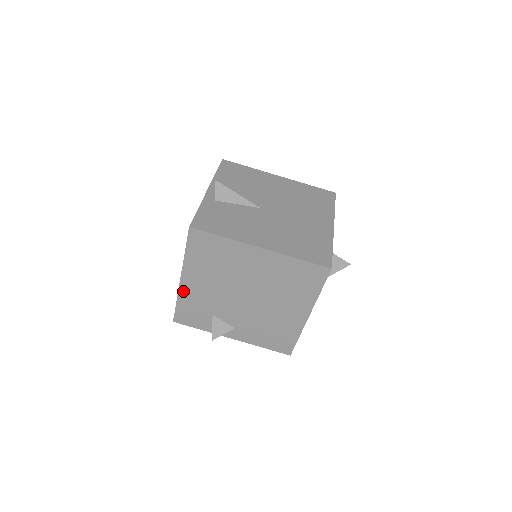
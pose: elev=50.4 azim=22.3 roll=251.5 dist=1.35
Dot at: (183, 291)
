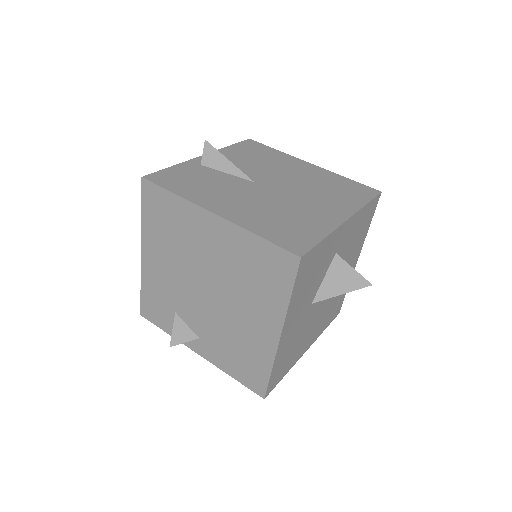
Dot at: (145, 272)
